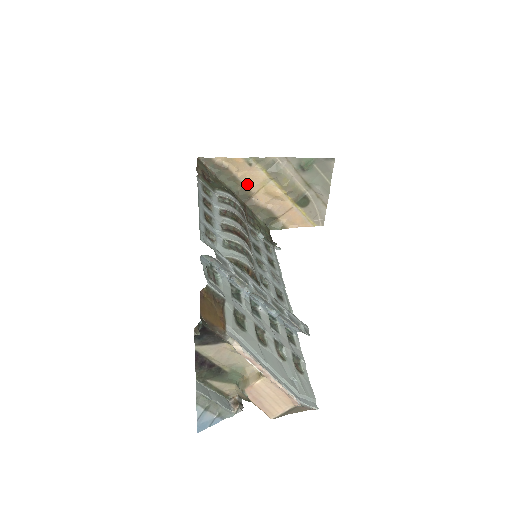
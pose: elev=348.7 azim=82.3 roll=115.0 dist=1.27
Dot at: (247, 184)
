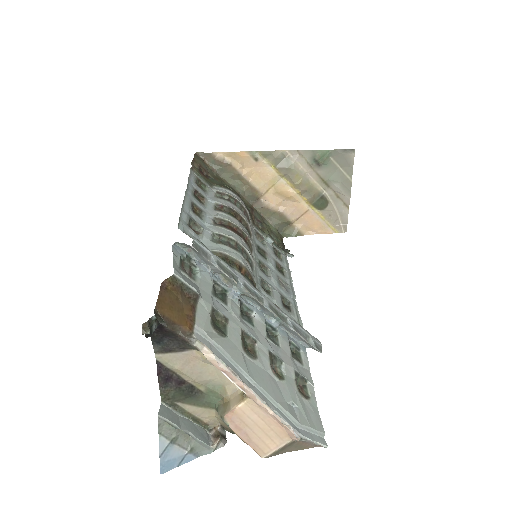
Dot at: (254, 183)
